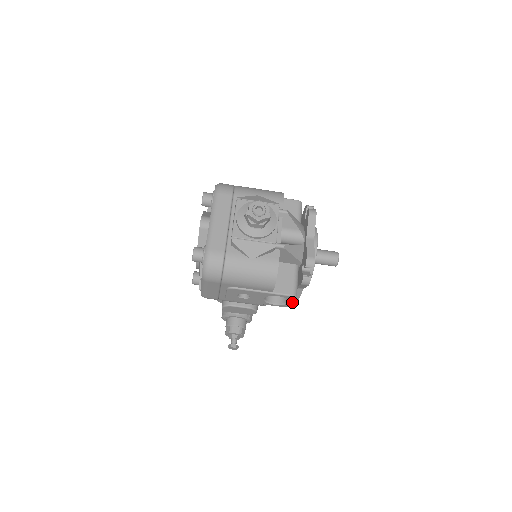
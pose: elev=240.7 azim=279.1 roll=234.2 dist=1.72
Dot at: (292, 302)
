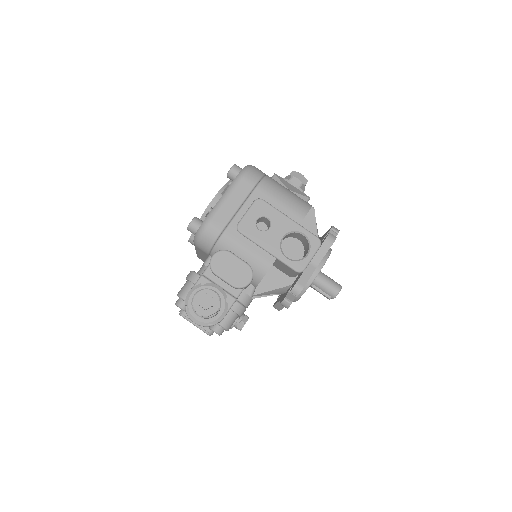
Dot at: (311, 256)
